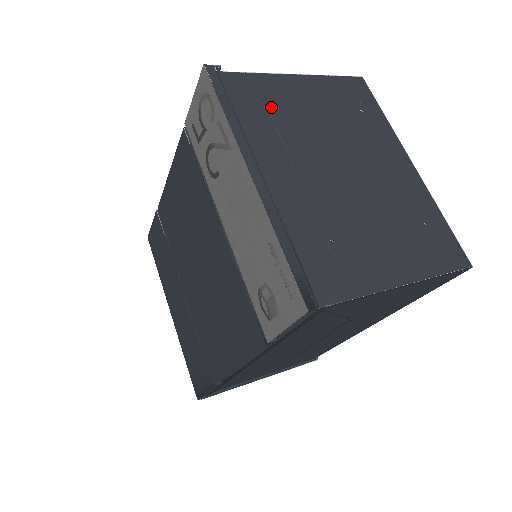
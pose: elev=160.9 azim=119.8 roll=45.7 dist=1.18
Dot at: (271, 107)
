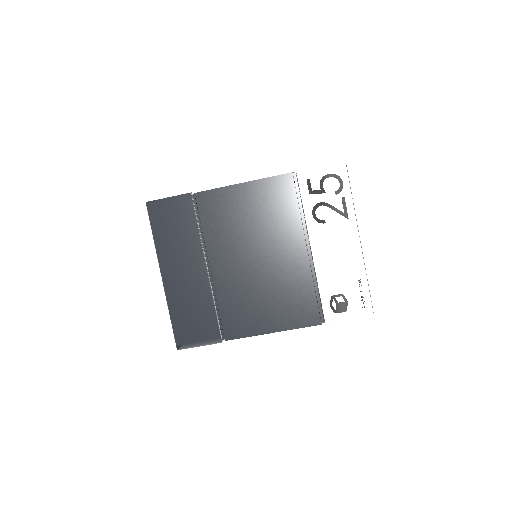
Dot at: occluded
